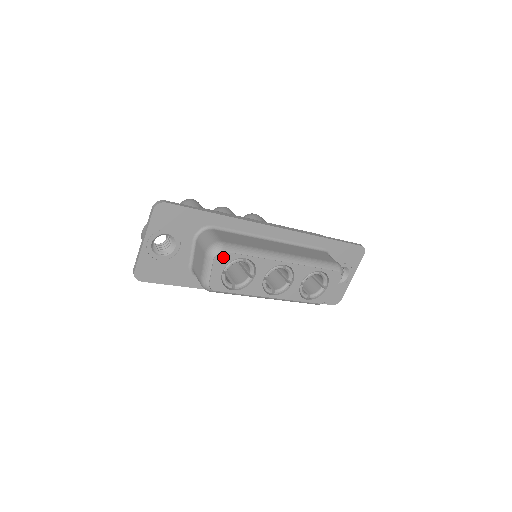
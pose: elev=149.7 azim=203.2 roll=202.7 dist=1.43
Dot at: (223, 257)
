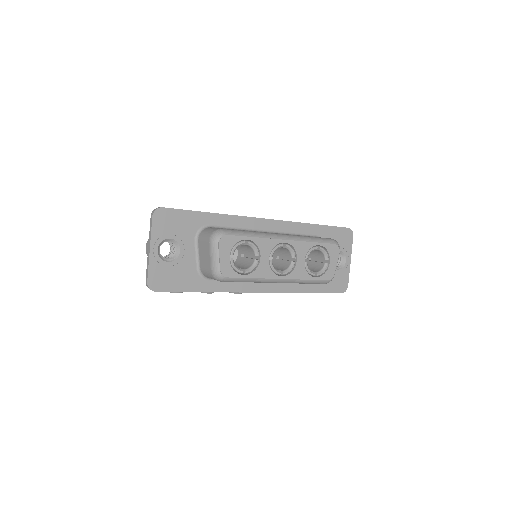
Dot at: (226, 241)
